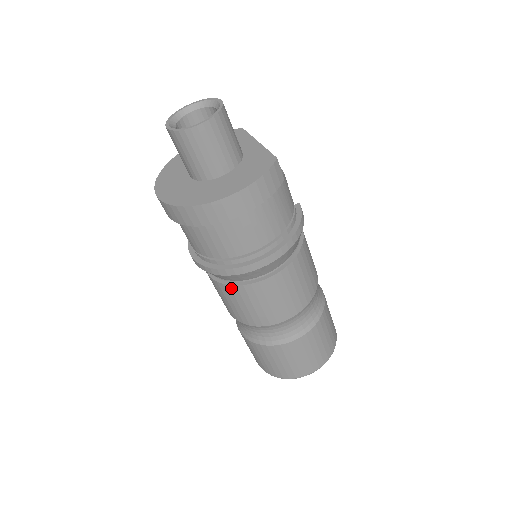
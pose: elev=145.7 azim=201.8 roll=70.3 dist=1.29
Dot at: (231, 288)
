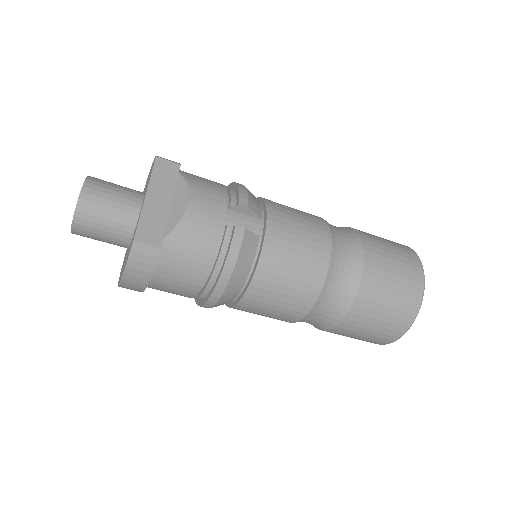
Dot at: occluded
